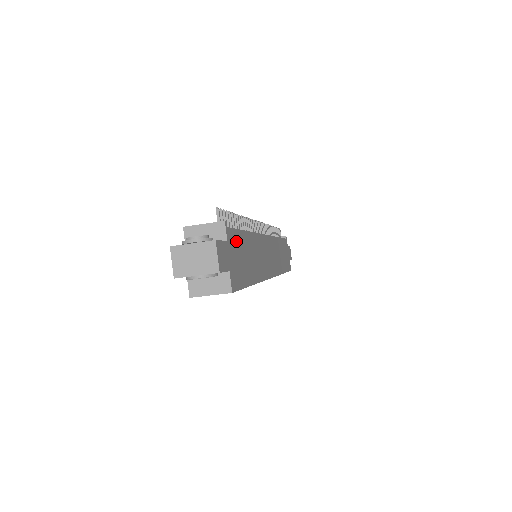
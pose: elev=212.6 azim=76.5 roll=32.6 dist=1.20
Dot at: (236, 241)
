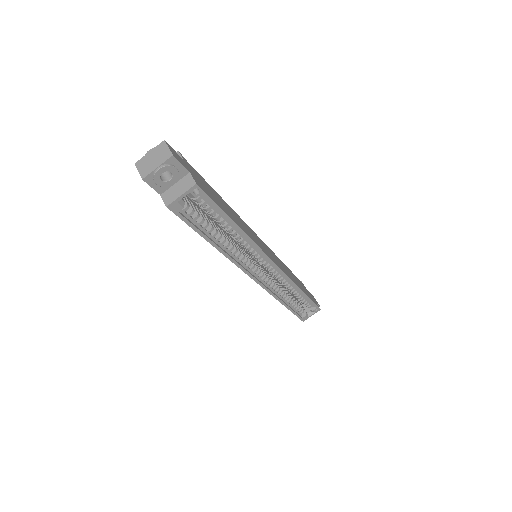
Dot at: (199, 177)
